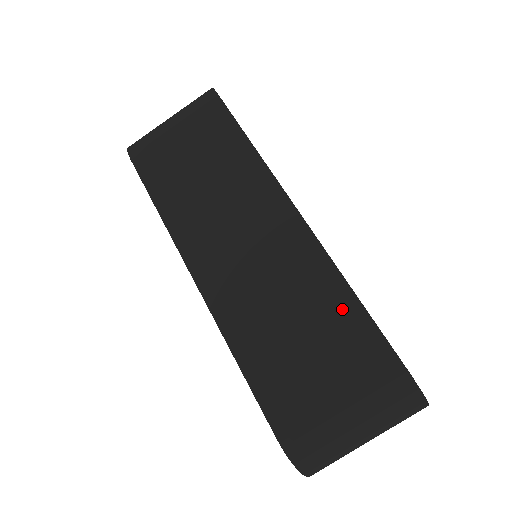
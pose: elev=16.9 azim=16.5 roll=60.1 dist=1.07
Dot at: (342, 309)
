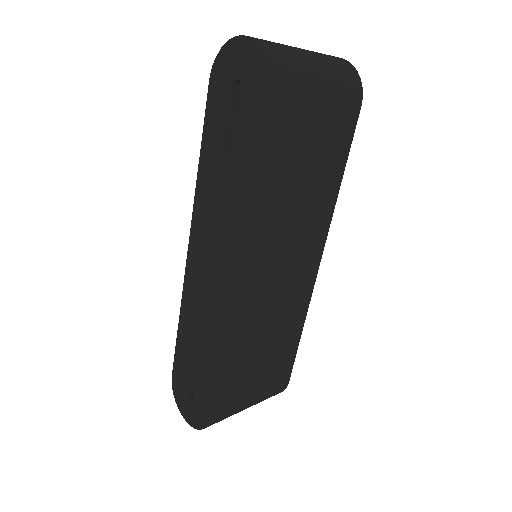
Dot at: (291, 344)
